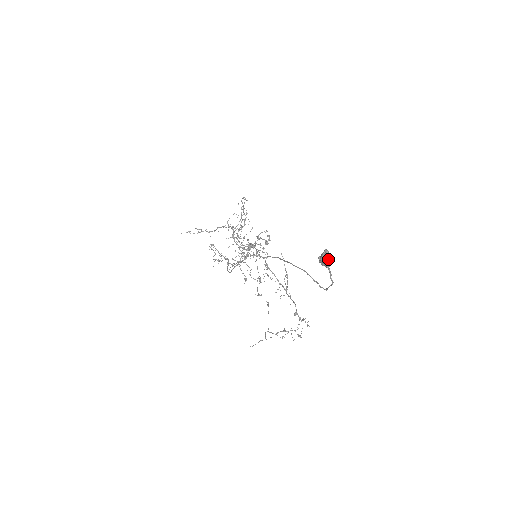
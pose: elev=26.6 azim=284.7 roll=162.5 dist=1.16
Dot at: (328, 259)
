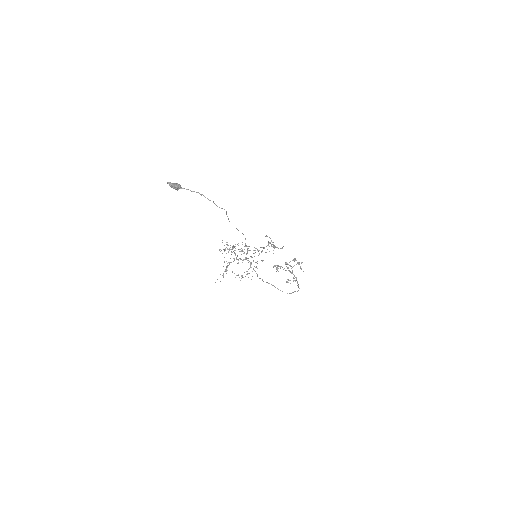
Dot at: (169, 184)
